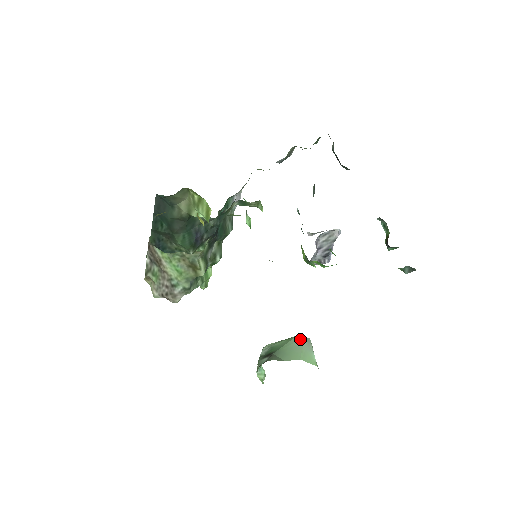
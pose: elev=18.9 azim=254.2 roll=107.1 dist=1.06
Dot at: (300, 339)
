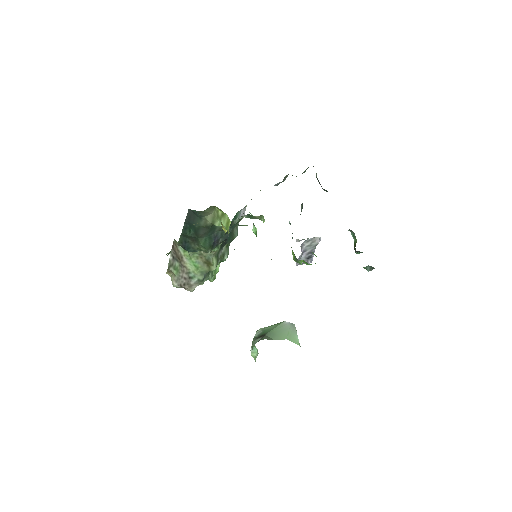
Dot at: (287, 324)
